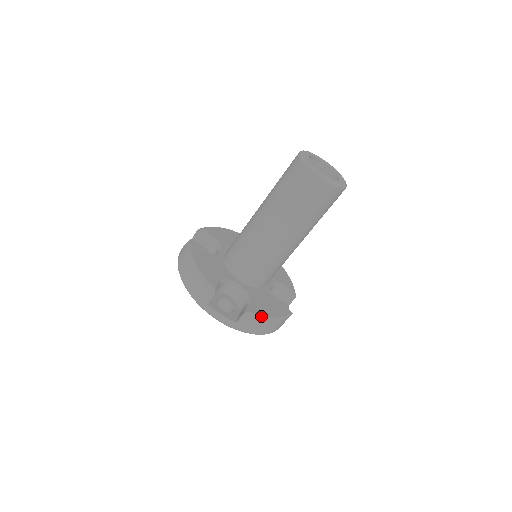
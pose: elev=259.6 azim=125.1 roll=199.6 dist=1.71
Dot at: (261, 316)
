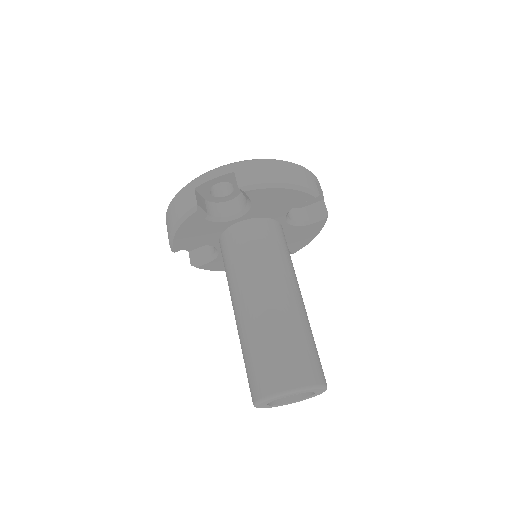
Dot at: occluded
